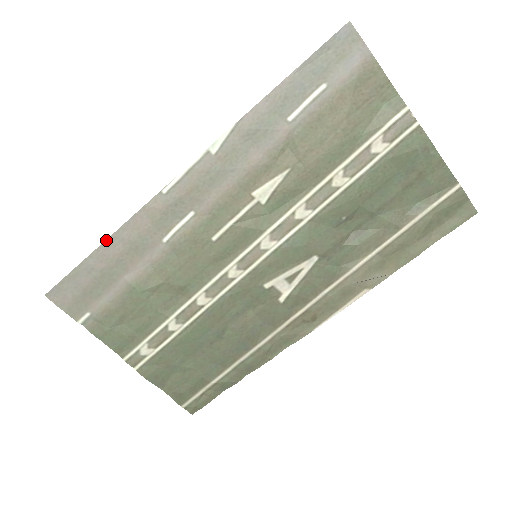
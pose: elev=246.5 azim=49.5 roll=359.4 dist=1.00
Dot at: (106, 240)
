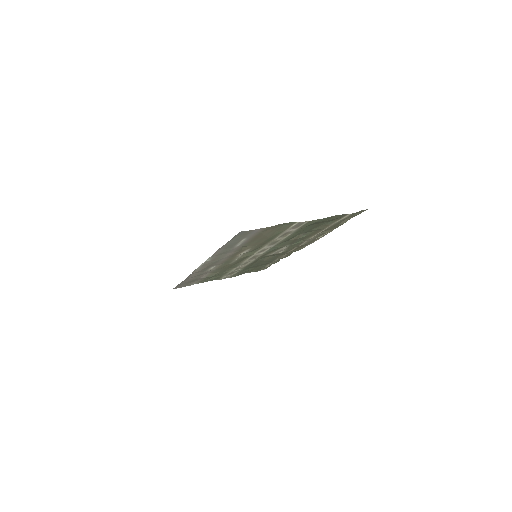
Dot at: (184, 280)
